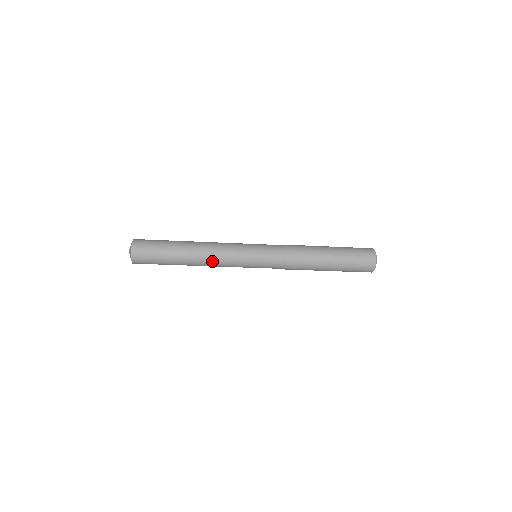
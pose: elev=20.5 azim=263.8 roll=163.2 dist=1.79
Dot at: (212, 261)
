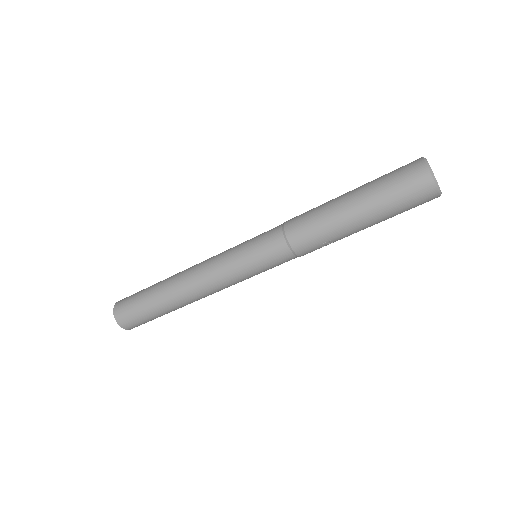
Dot at: (199, 287)
